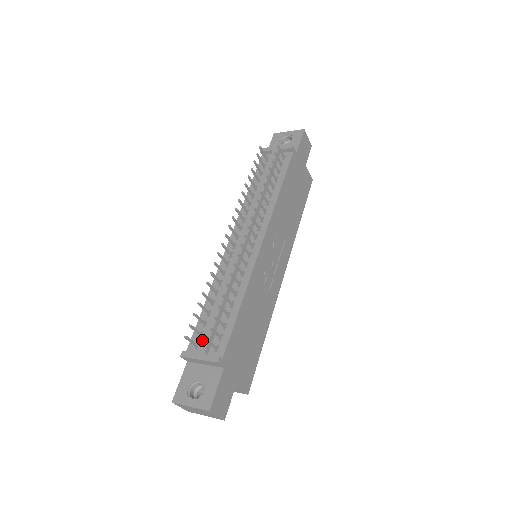
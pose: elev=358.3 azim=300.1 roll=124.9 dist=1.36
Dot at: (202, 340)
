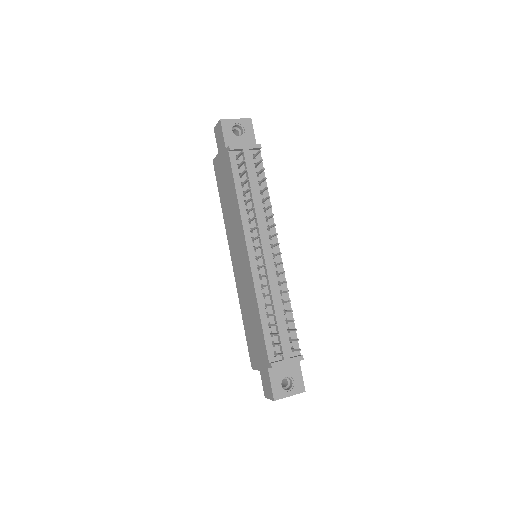
Dot at: (283, 349)
